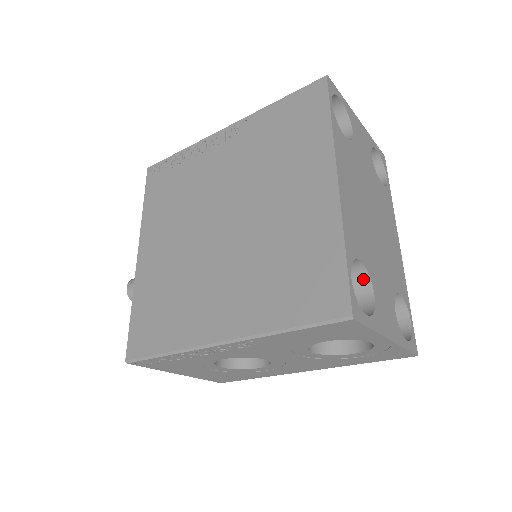
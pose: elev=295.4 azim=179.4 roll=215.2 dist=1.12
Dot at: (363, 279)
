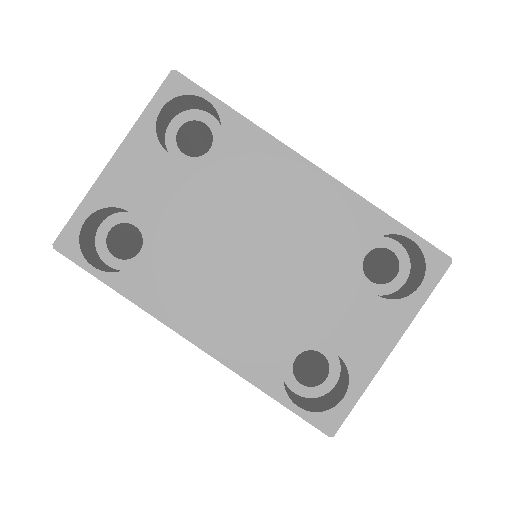
Dot at: (312, 345)
